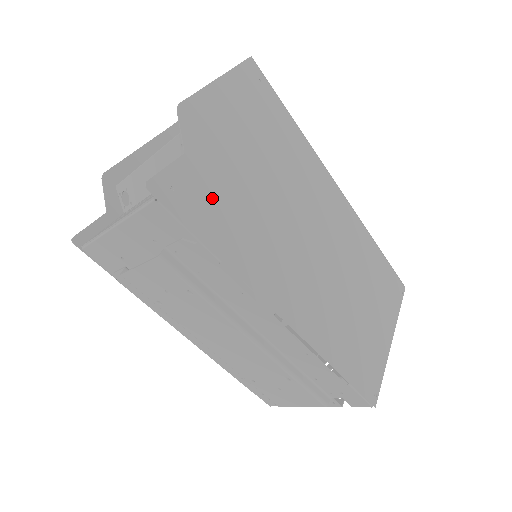
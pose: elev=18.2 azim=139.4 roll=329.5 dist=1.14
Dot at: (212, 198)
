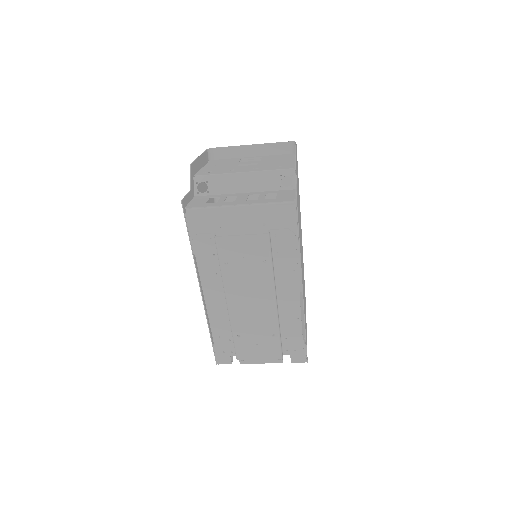
Dot at: (298, 213)
